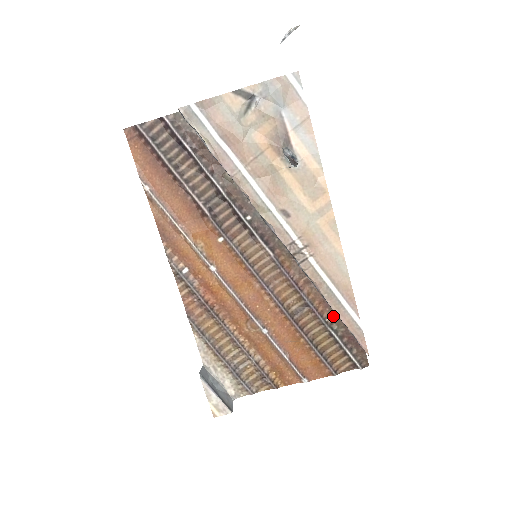
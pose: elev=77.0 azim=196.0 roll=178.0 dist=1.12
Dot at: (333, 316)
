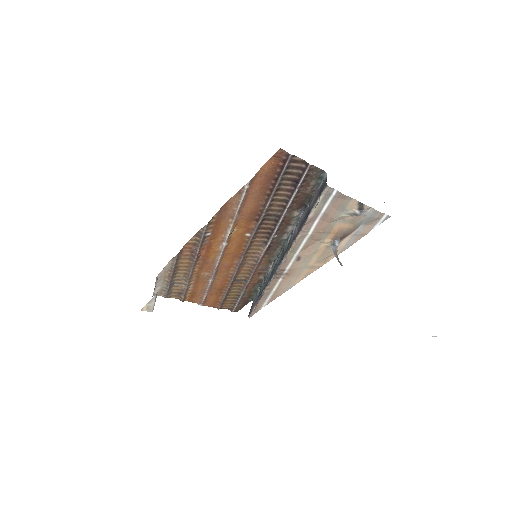
Dot at: (250, 290)
